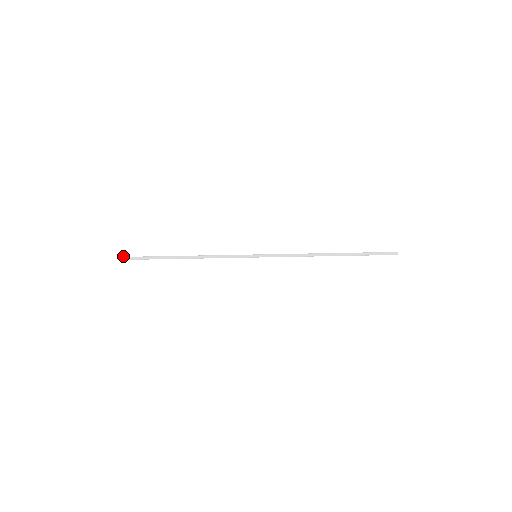
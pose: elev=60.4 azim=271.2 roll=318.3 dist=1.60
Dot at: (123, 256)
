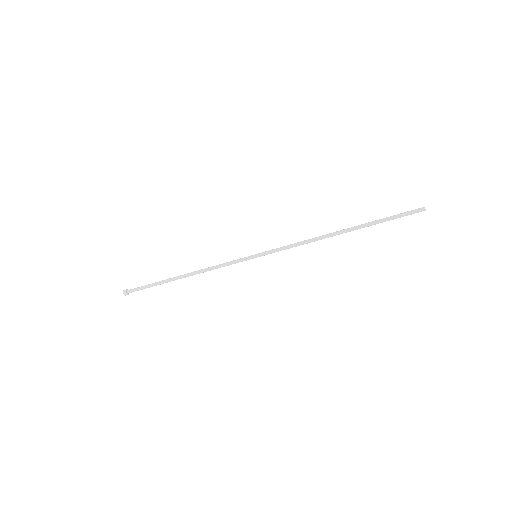
Dot at: (126, 289)
